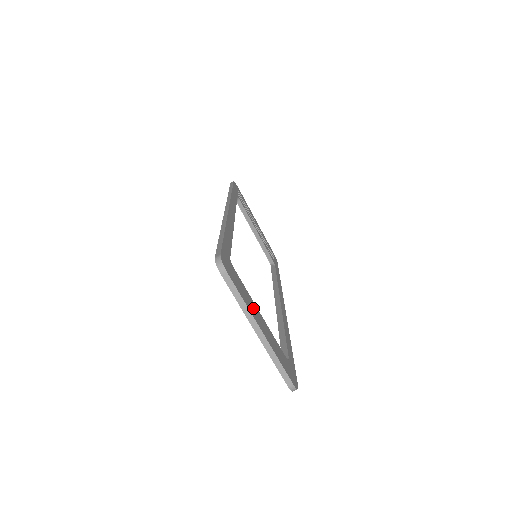
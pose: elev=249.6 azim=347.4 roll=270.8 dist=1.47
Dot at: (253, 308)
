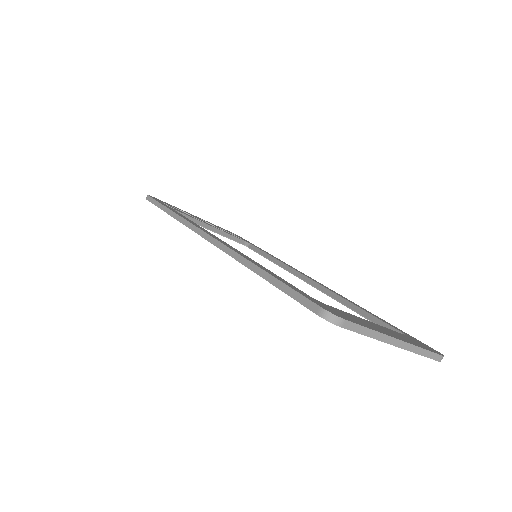
Dot at: (370, 325)
